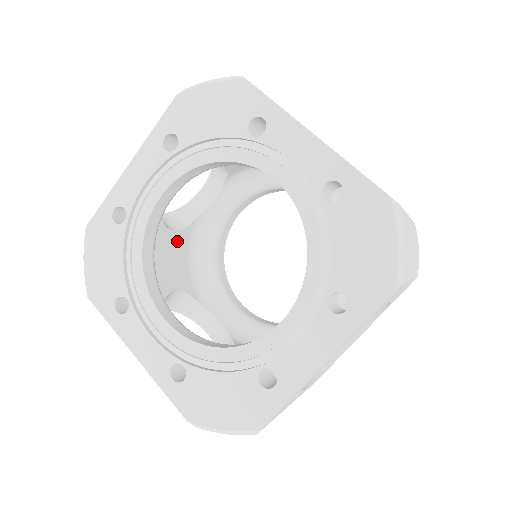
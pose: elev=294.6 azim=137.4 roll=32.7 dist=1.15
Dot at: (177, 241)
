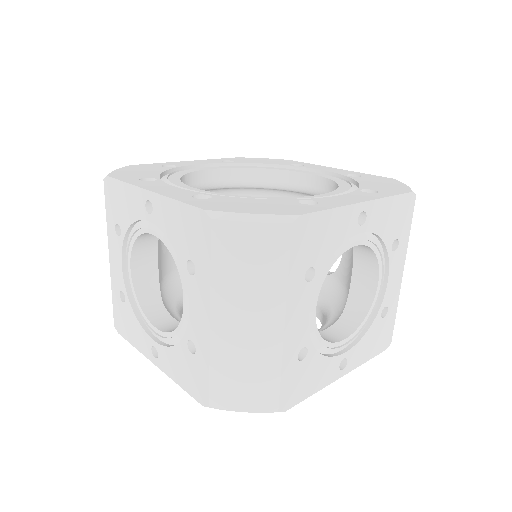
Dot at: (168, 253)
